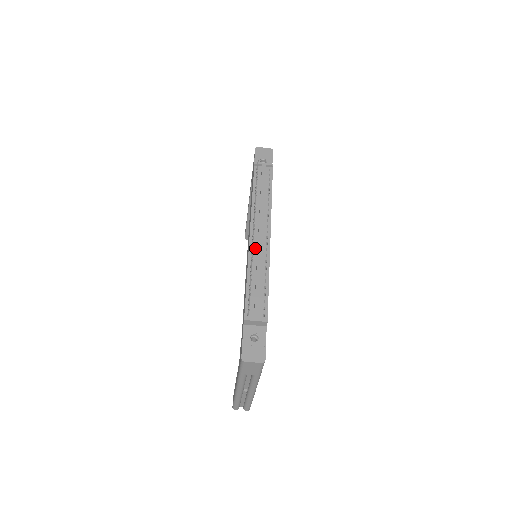
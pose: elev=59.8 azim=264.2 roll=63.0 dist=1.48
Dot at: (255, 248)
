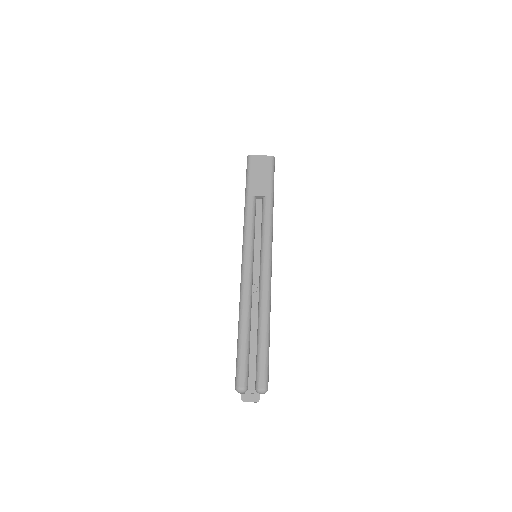
Dot at: occluded
